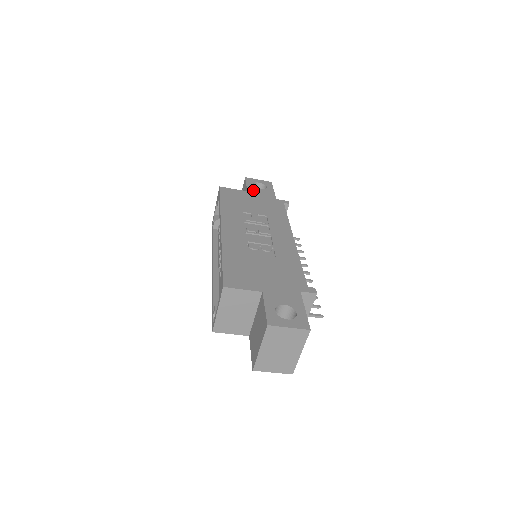
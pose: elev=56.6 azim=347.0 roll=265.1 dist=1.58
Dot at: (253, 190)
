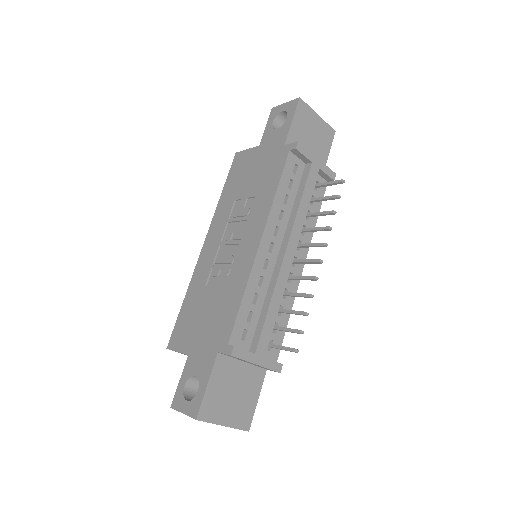
Dot at: (266, 138)
